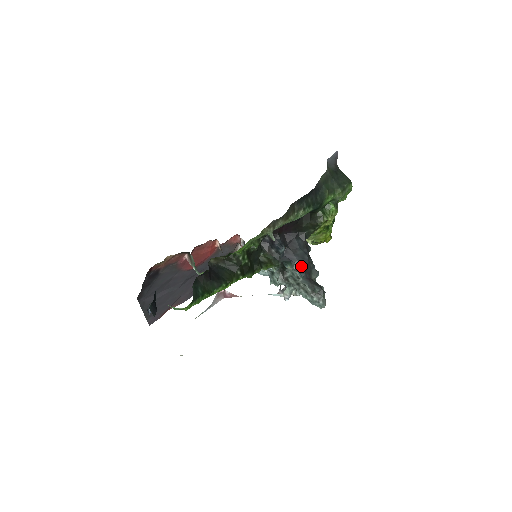
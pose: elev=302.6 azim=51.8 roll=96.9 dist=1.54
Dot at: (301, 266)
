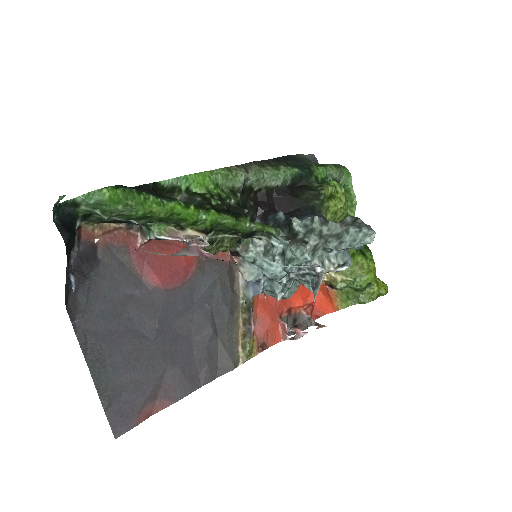
Dot at: occluded
